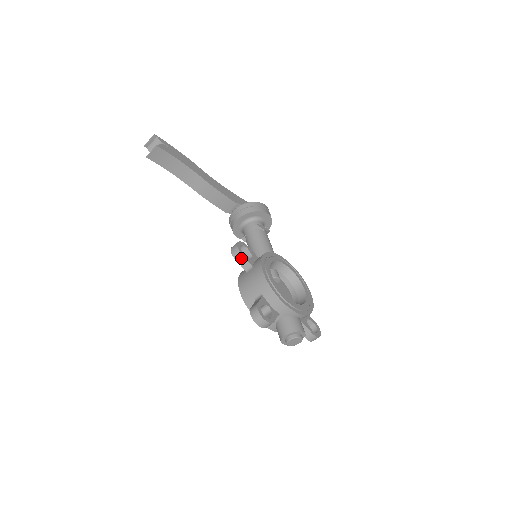
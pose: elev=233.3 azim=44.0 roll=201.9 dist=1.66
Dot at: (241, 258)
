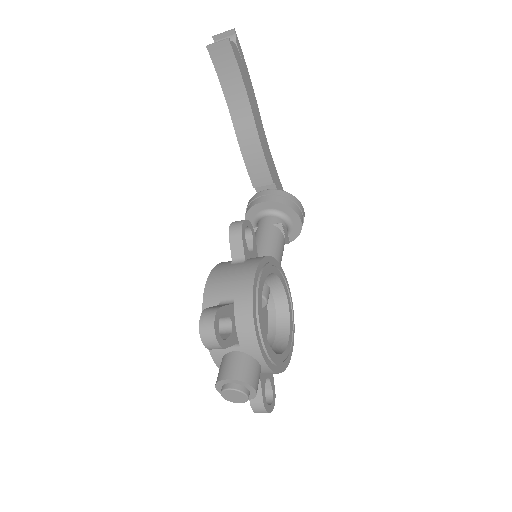
Dot at: (238, 240)
